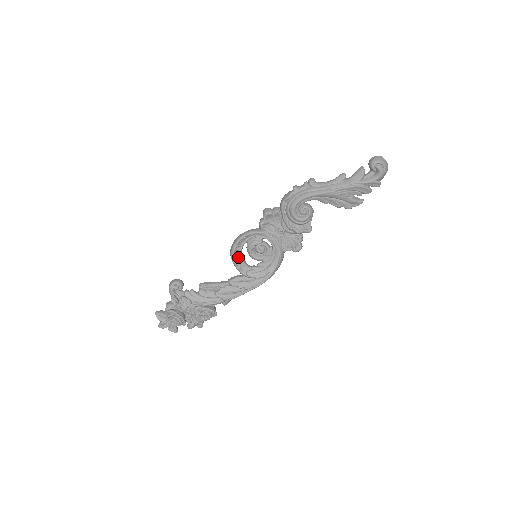
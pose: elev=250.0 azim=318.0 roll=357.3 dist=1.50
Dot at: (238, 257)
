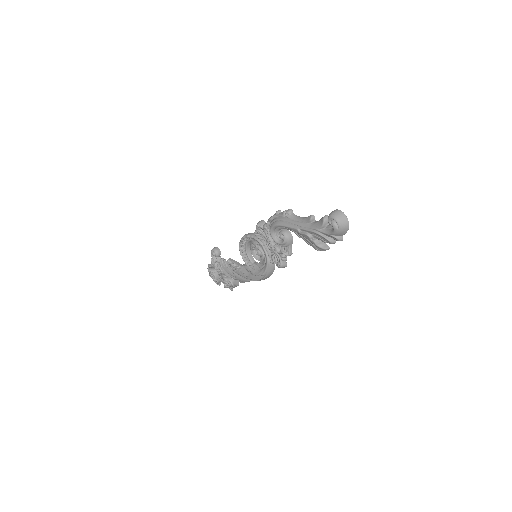
Dot at: (245, 251)
